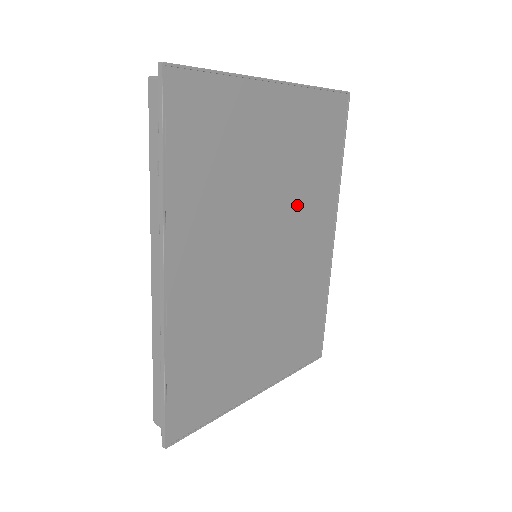
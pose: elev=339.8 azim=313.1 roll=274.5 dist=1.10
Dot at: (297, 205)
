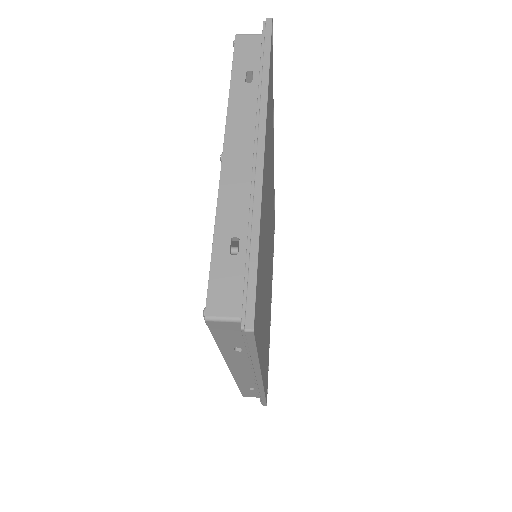
Dot at: (270, 189)
